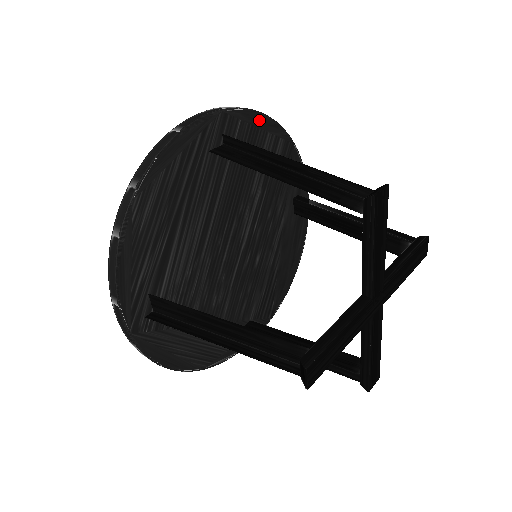
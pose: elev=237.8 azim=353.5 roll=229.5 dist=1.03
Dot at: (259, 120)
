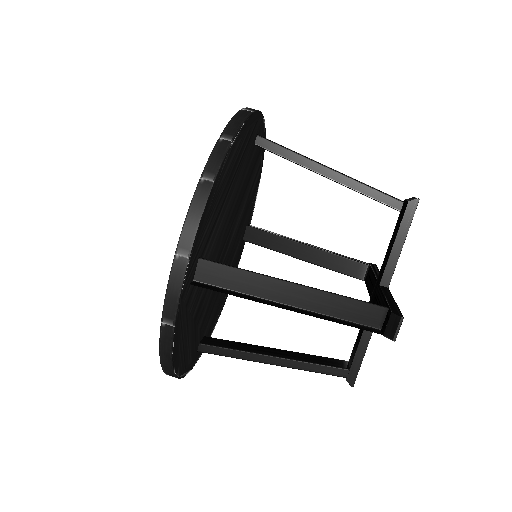
Dot at: occluded
